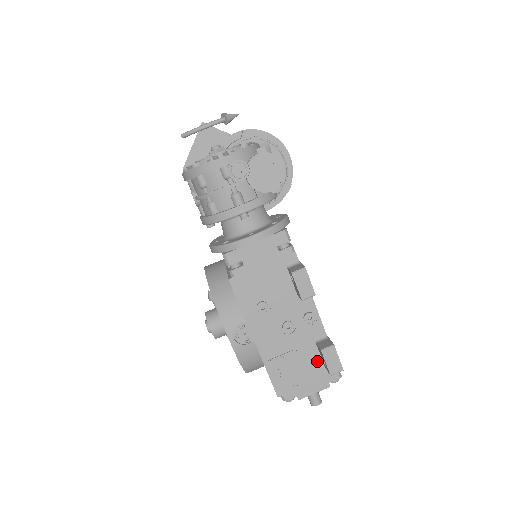
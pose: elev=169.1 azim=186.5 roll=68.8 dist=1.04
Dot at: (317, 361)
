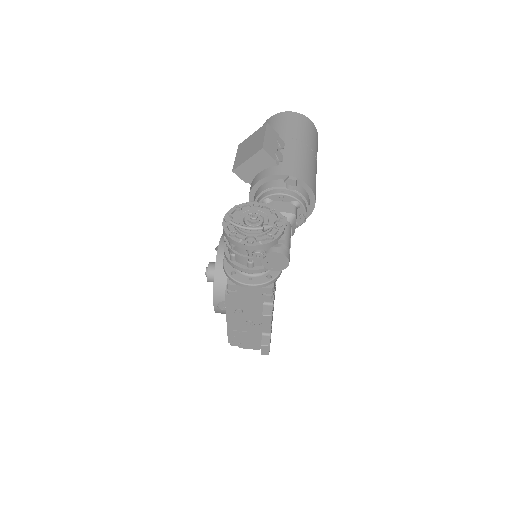
Dot at: (259, 340)
